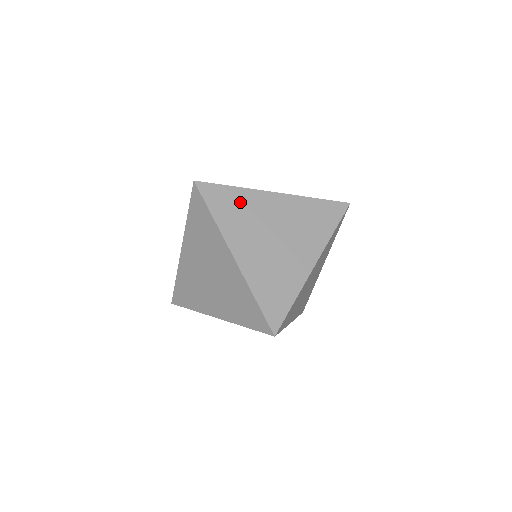
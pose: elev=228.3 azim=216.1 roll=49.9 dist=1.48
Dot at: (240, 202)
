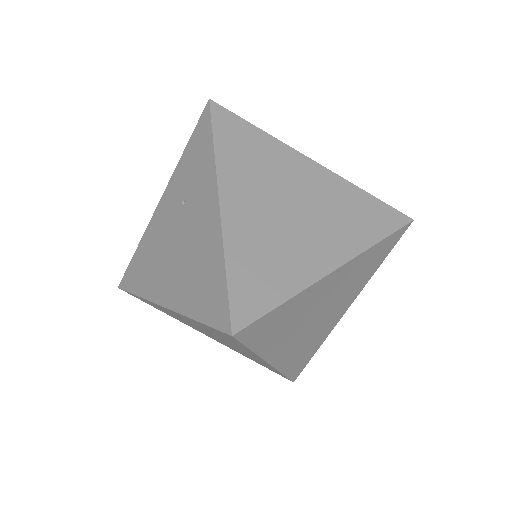
Dot at: (290, 312)
